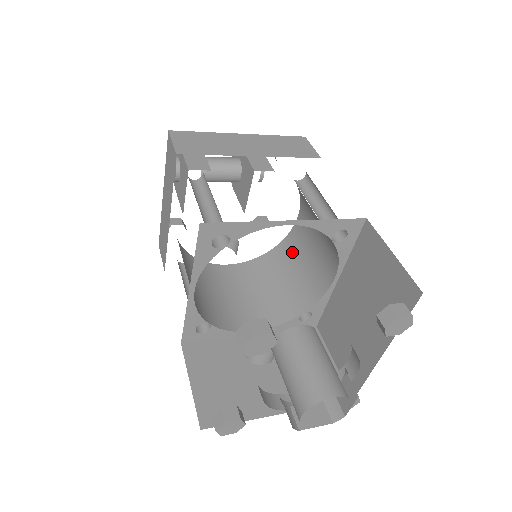
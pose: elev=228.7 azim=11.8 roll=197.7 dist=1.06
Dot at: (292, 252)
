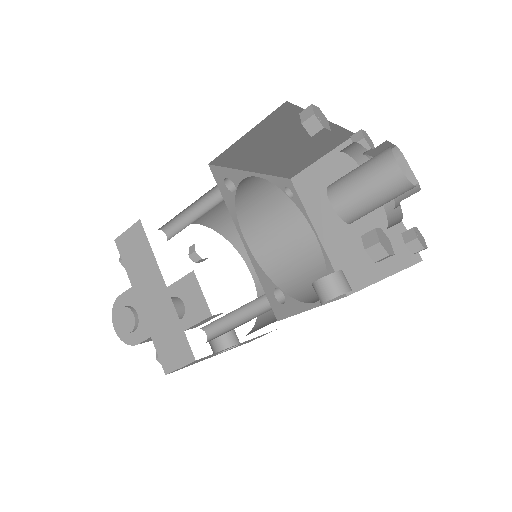
Dot at: occluded
